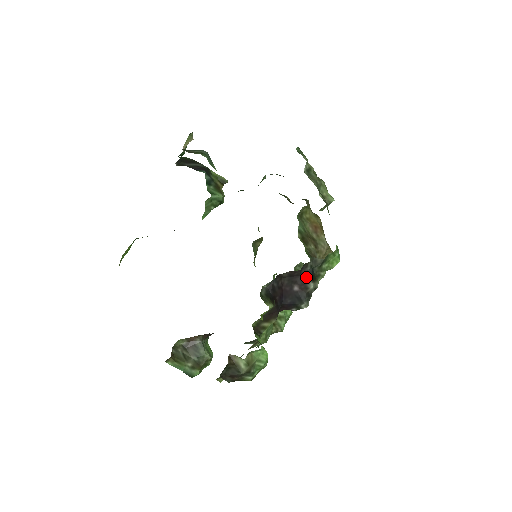
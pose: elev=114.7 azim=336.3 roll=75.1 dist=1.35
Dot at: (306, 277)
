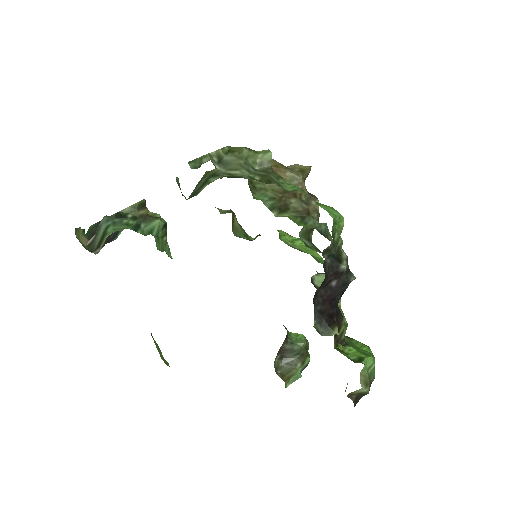
Dot at: (333, 269)
